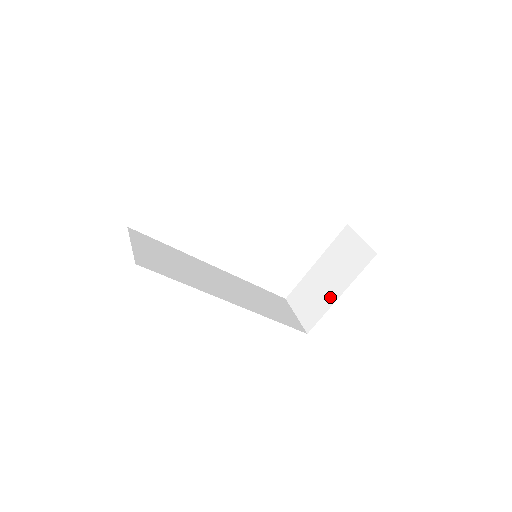
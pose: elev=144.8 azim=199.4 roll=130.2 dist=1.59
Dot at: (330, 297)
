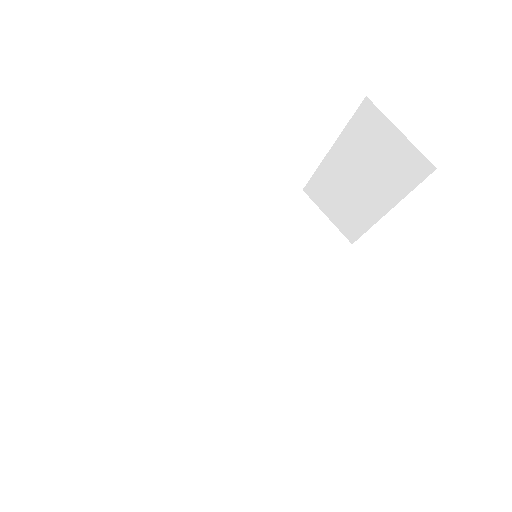
Dot at: (371, 210)
